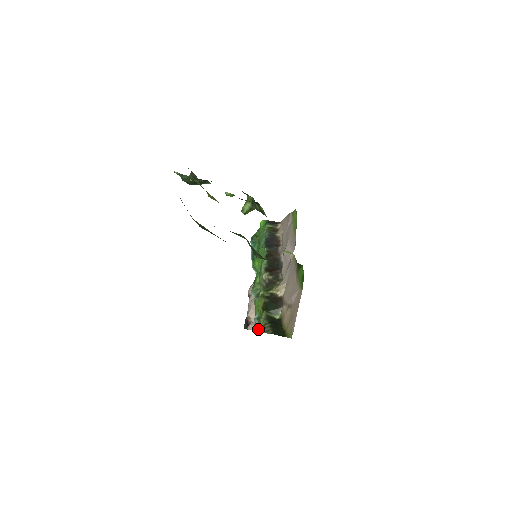
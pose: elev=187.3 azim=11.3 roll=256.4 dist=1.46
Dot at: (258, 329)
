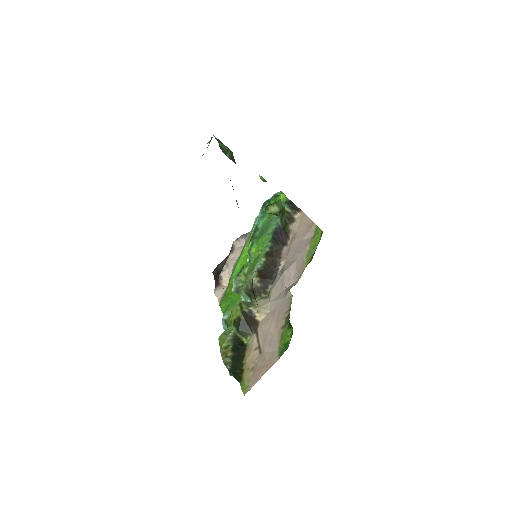
Dot at: (220, 343)
